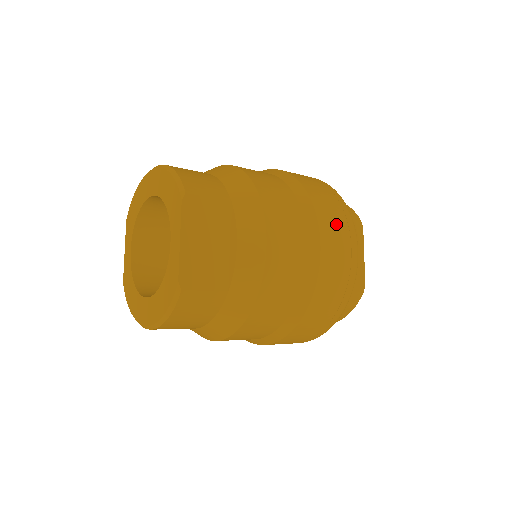
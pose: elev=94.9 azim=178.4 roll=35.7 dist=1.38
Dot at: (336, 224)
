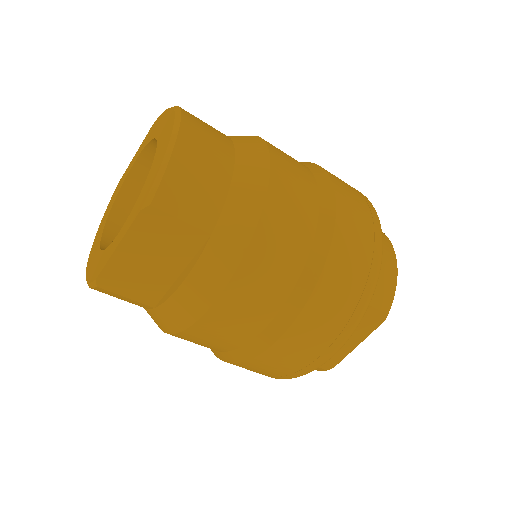
Dot at: (324, 324)
